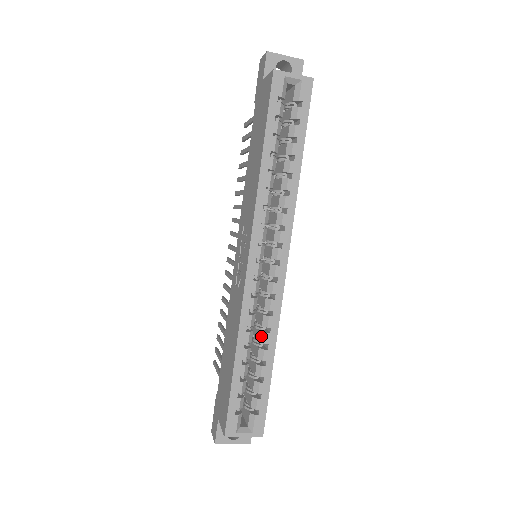
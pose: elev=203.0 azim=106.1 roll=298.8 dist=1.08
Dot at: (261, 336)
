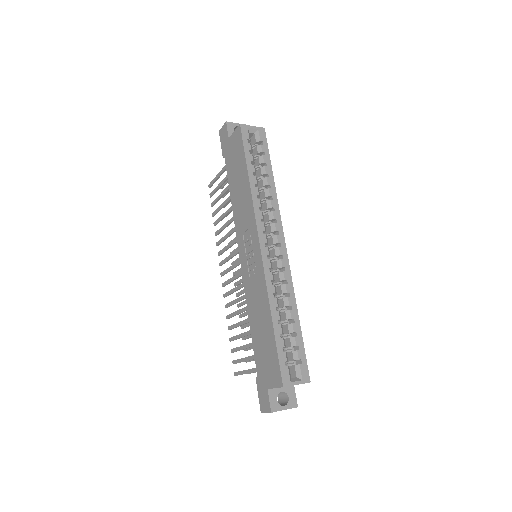
Dot at: (284, 301)
